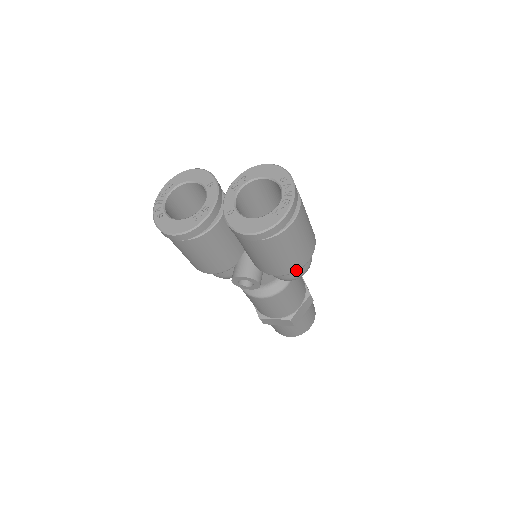
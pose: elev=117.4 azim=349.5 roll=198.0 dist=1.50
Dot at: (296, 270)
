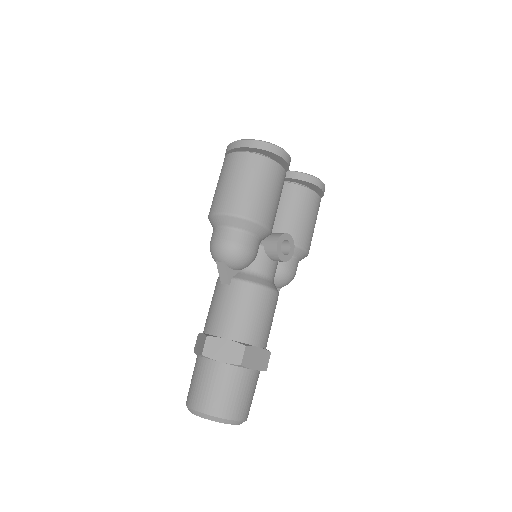
Dot at: occluded
